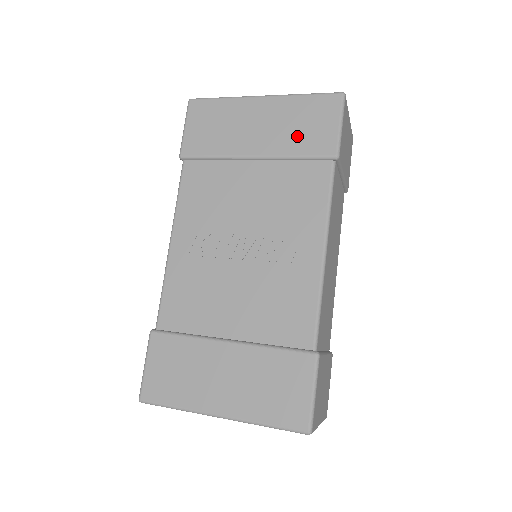
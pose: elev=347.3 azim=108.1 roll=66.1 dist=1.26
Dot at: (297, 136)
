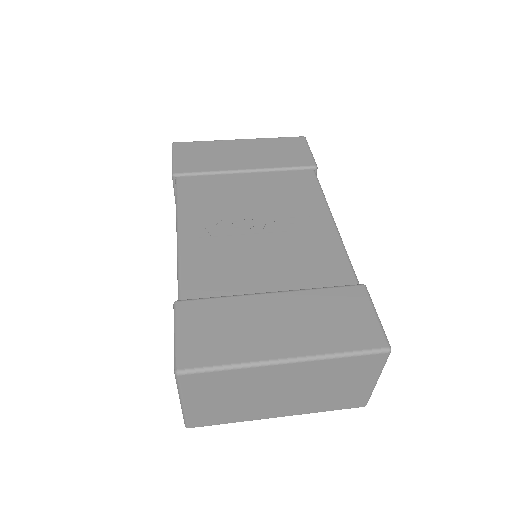
Dot at: (279, 157)
